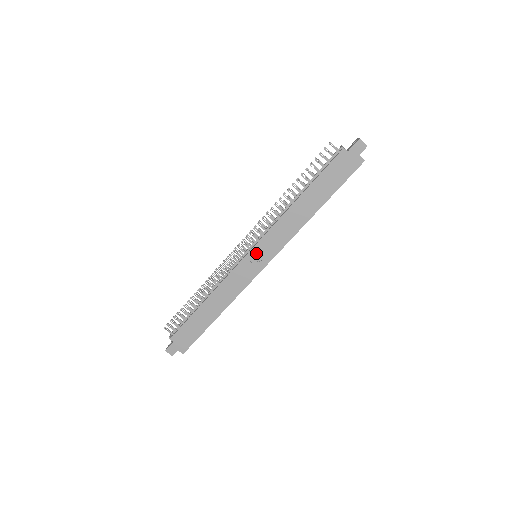
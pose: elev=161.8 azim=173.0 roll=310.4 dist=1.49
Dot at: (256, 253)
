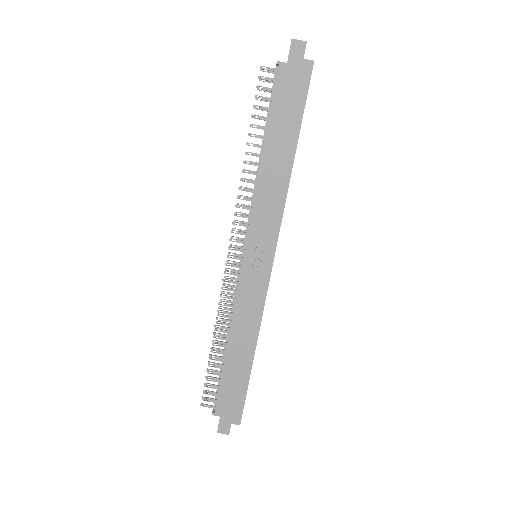
Dot at: (253, 251)
